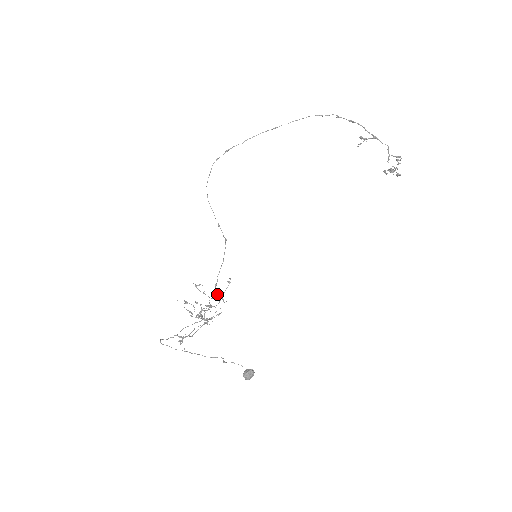
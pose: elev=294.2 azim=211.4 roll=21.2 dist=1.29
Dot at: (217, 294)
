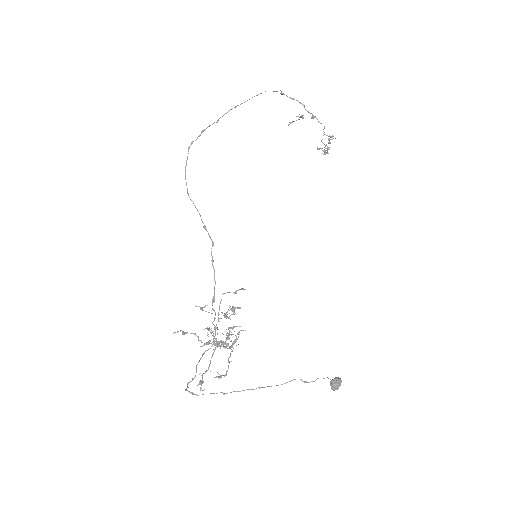
Dot at: (234, 311)
